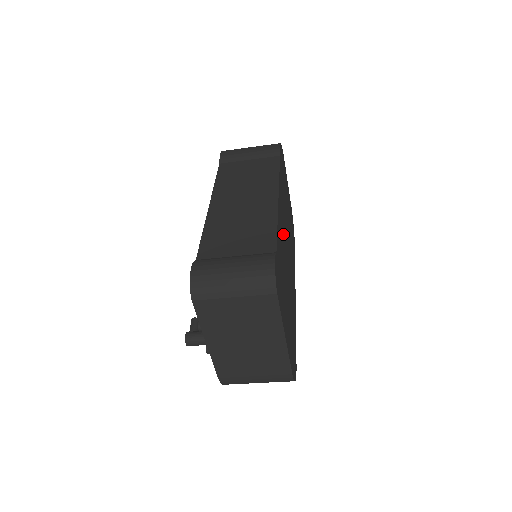
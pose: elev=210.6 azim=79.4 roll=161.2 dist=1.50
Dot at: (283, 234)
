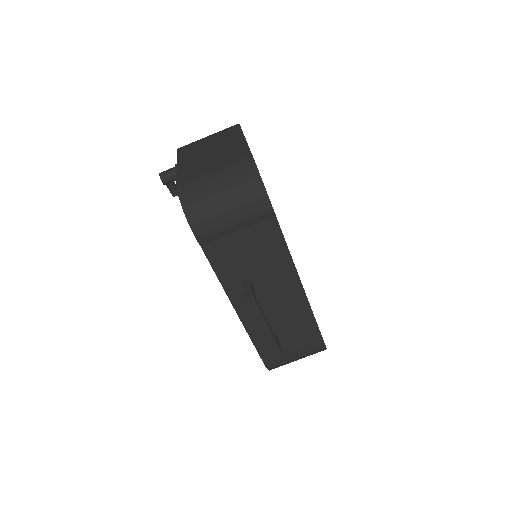
Dot at: occluded
